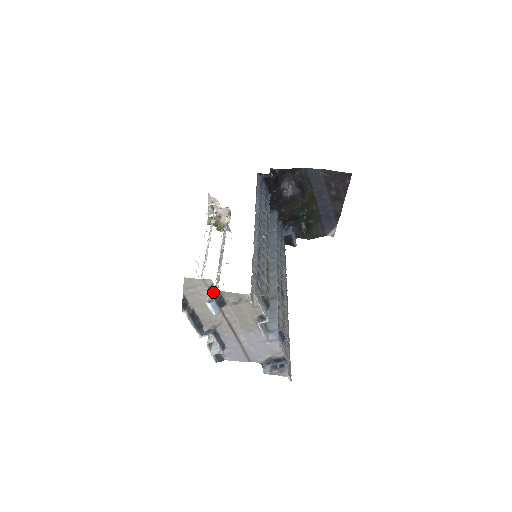
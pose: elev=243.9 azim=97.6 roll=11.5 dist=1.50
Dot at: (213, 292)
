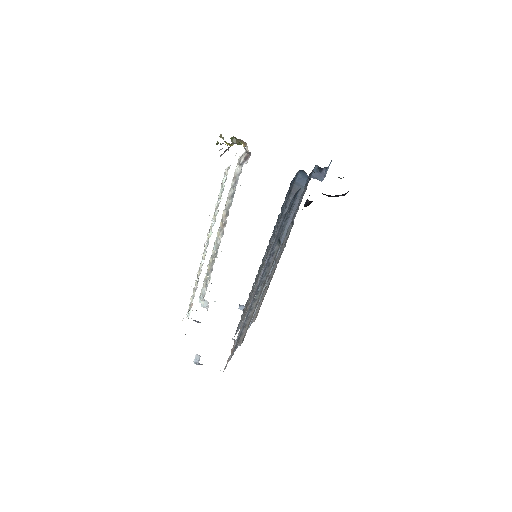
Dot at: occluded
